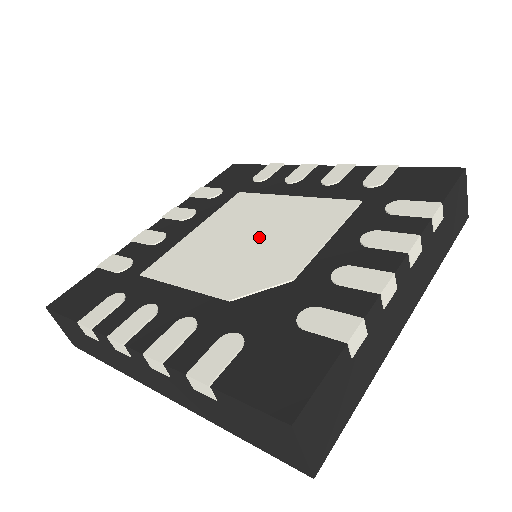
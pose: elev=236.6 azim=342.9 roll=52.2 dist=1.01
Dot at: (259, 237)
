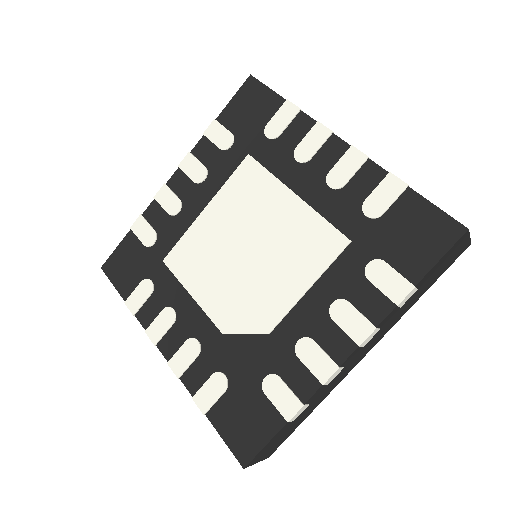
Dot at: (254, 256)
